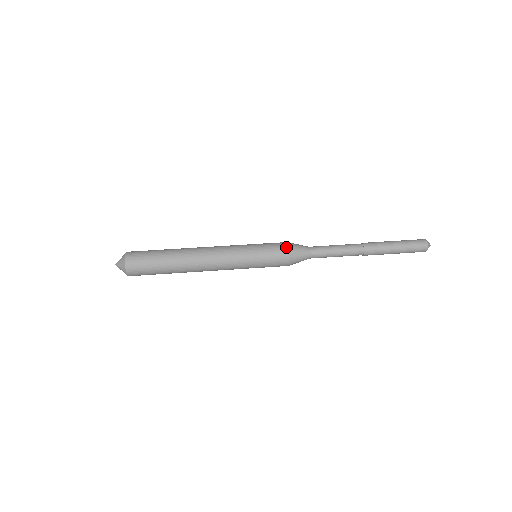
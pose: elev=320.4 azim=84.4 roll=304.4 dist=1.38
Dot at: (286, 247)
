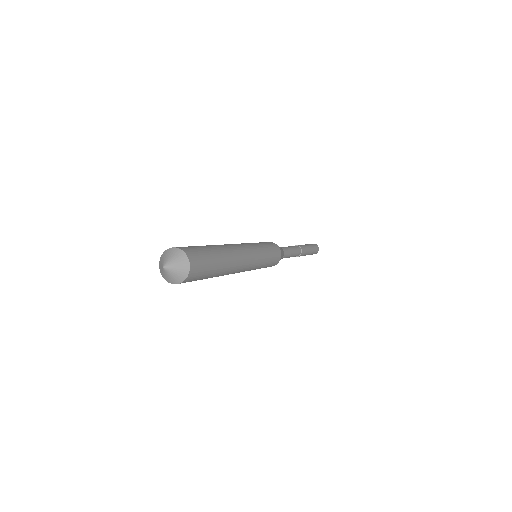
Dot at: (277, 246)
